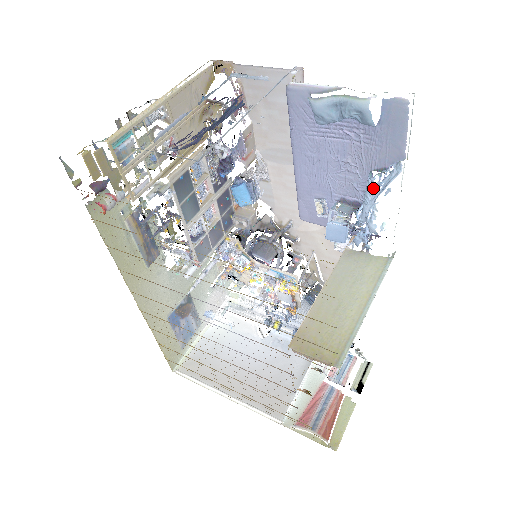
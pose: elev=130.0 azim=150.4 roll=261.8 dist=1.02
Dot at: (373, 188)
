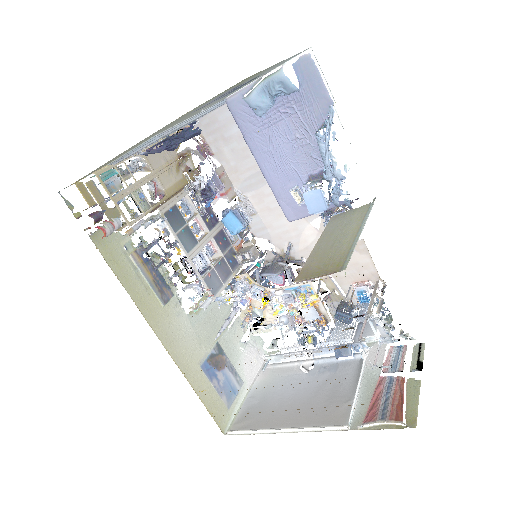
Dot at: (323, 142)
